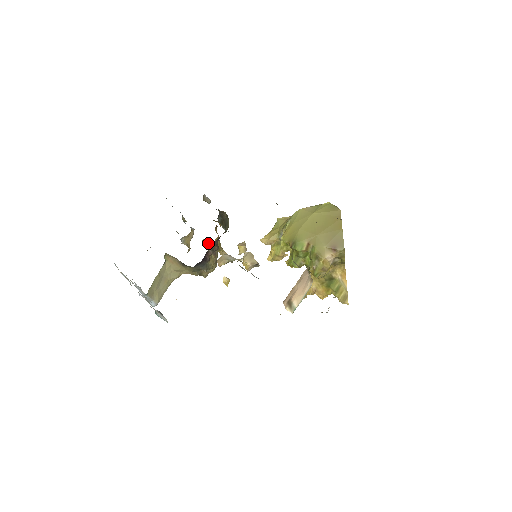
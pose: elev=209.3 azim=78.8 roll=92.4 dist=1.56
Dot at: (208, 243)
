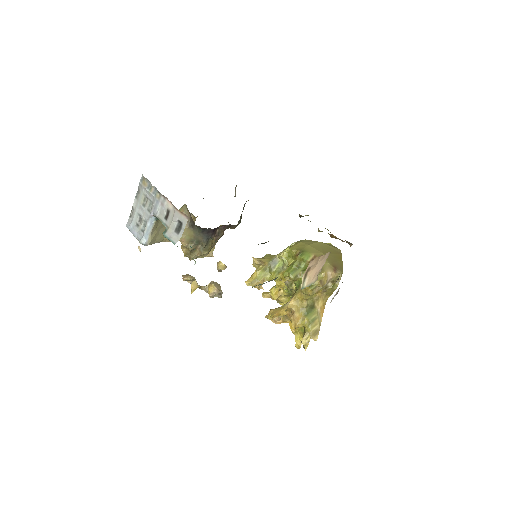
Dot at: occluded
